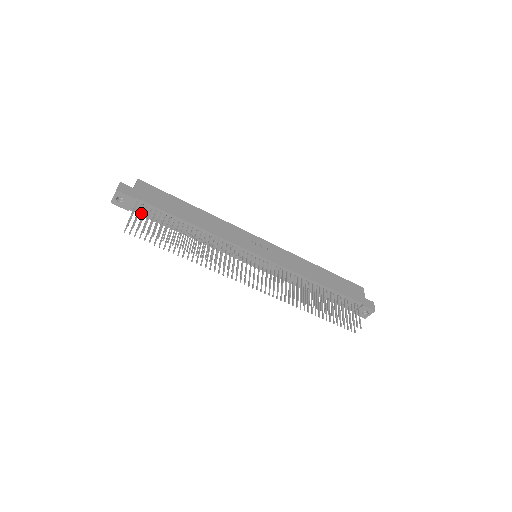
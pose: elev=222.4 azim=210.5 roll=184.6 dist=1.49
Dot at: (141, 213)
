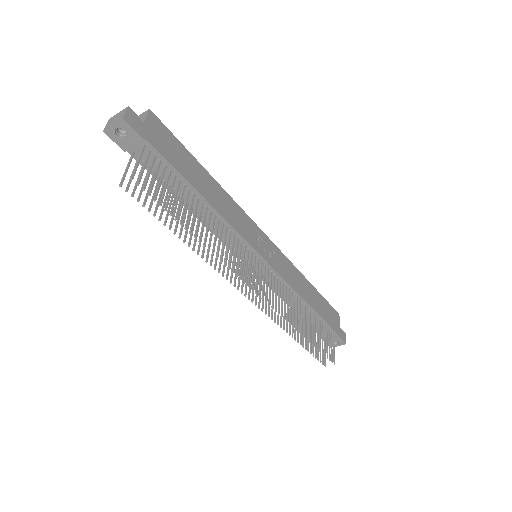
Dot at: (141, 160)
